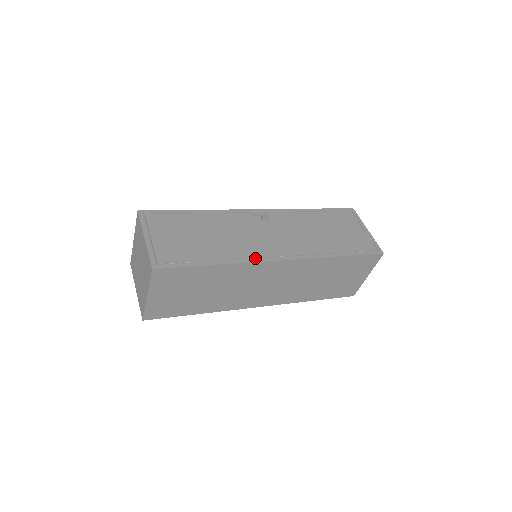
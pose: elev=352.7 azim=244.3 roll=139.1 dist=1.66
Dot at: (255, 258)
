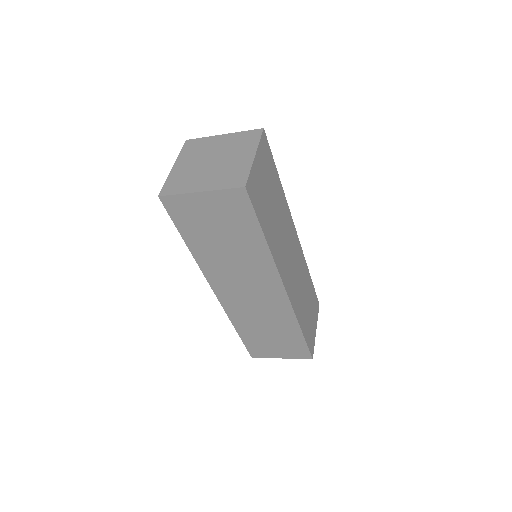
Dot at: occluded
